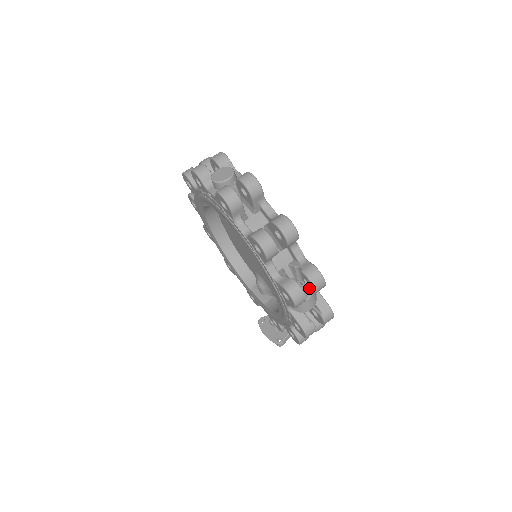
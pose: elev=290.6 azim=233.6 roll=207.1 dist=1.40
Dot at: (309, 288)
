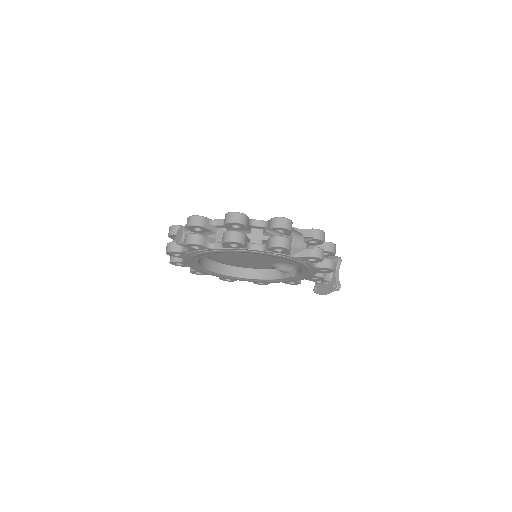
Dot at: (286, 232)
